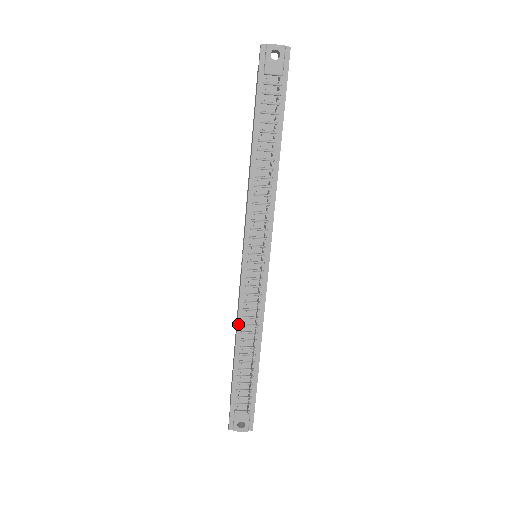
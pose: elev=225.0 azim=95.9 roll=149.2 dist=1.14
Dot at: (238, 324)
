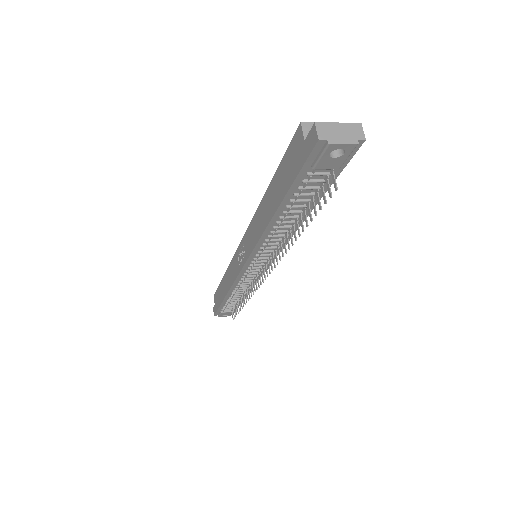
Dot at: (231, 289)
